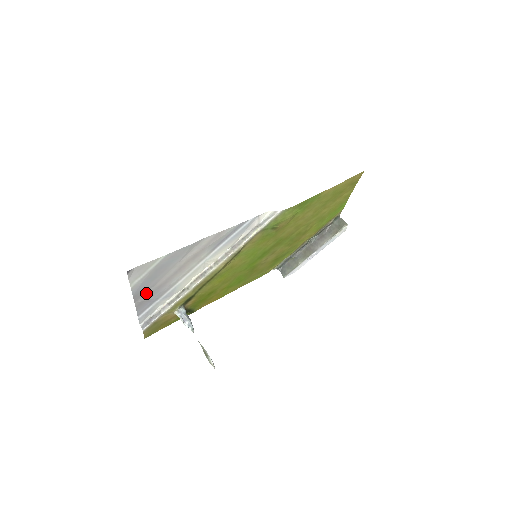
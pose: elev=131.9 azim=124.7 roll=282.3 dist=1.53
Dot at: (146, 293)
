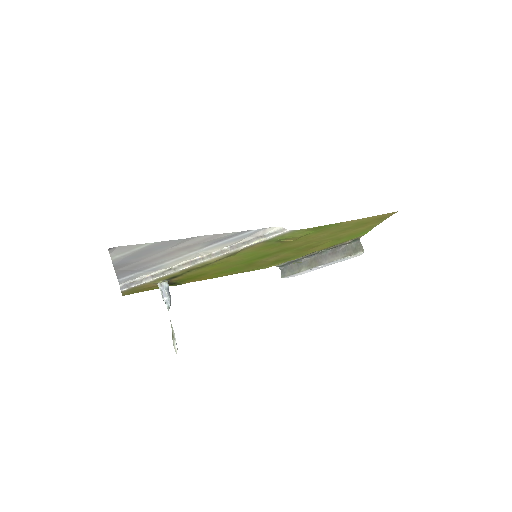
Dot at: (128, 265)
